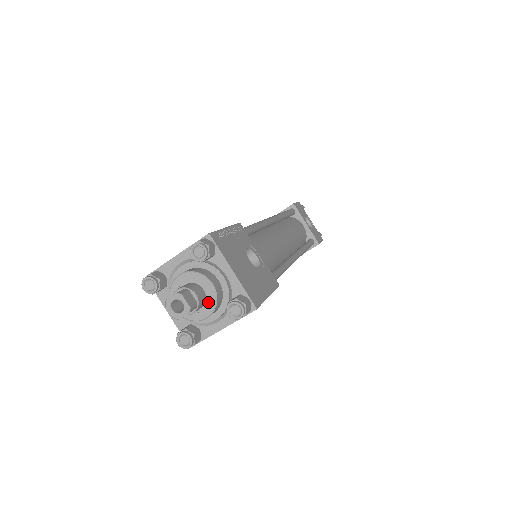
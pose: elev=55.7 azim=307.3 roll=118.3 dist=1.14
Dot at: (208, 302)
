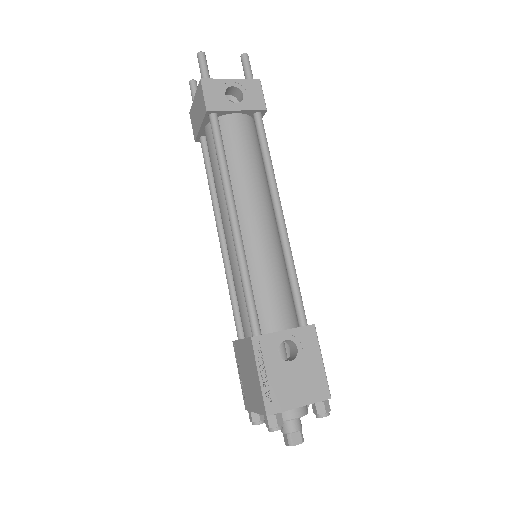
Dot at: occluded
